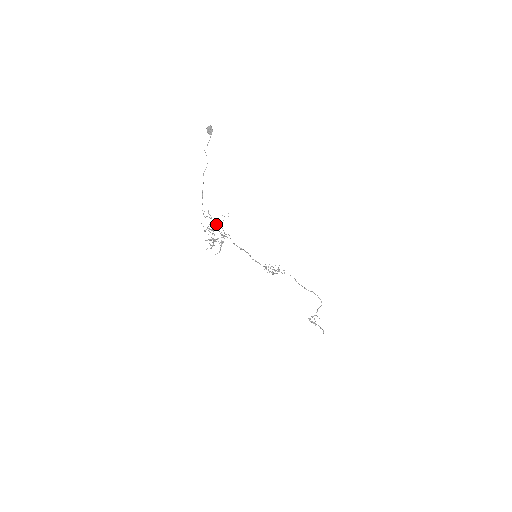
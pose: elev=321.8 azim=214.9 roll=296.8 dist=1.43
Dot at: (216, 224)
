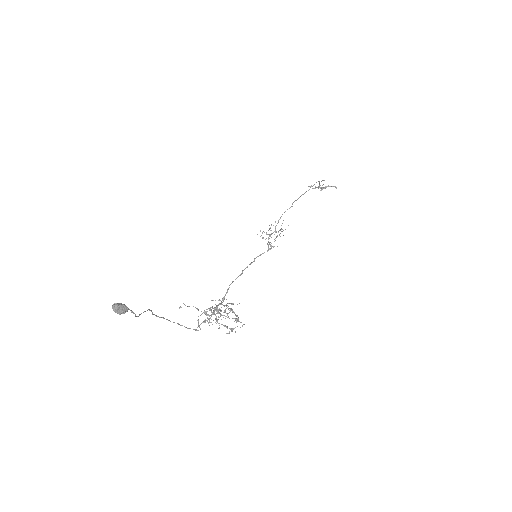
Dot at: (213, 314)
